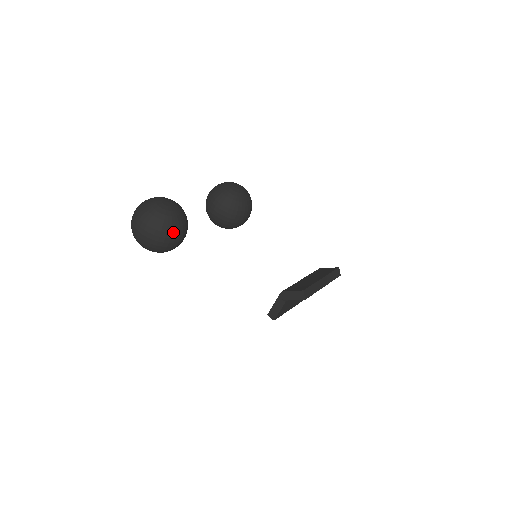
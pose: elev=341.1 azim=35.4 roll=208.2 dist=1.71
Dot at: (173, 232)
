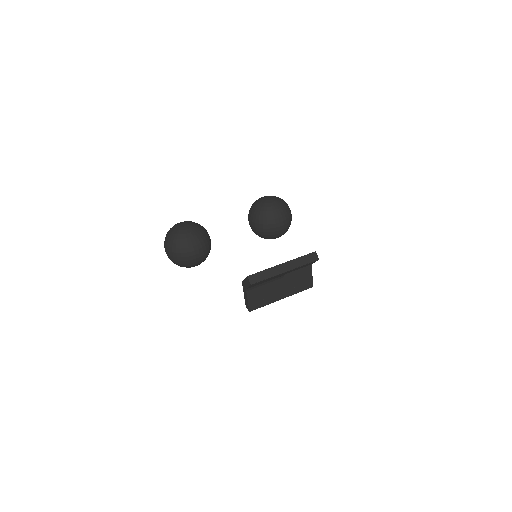
Dot at: (186, 247)
